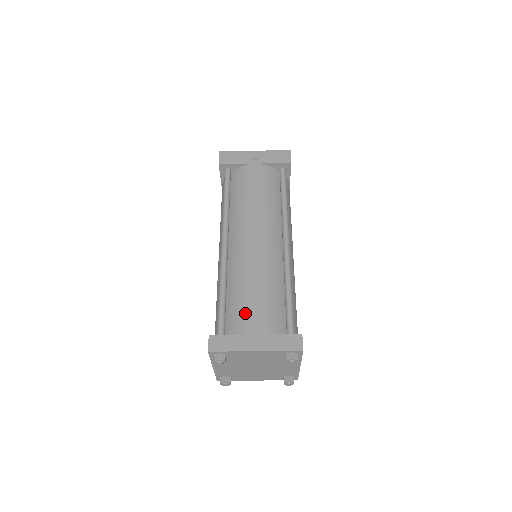
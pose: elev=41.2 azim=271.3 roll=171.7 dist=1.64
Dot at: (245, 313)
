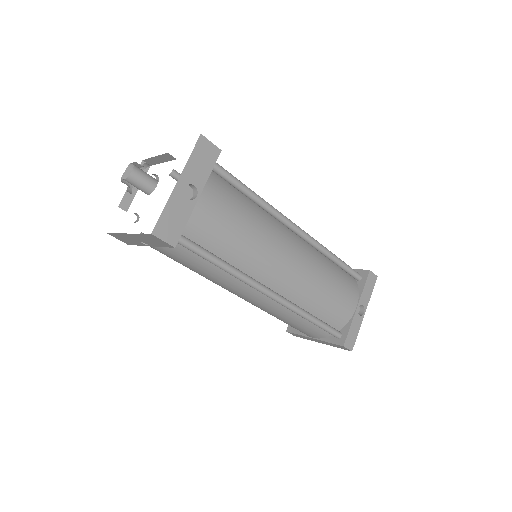
Dot at: occluded
